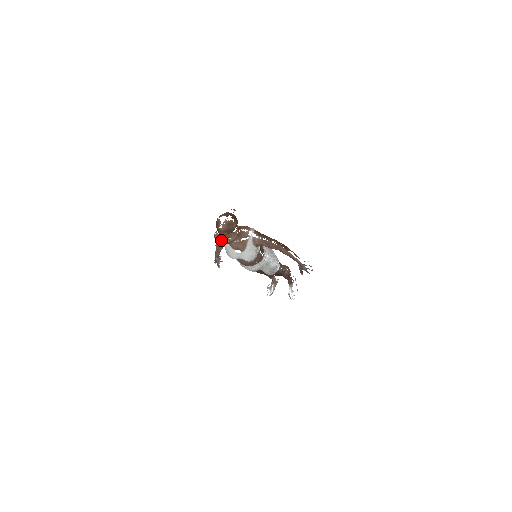
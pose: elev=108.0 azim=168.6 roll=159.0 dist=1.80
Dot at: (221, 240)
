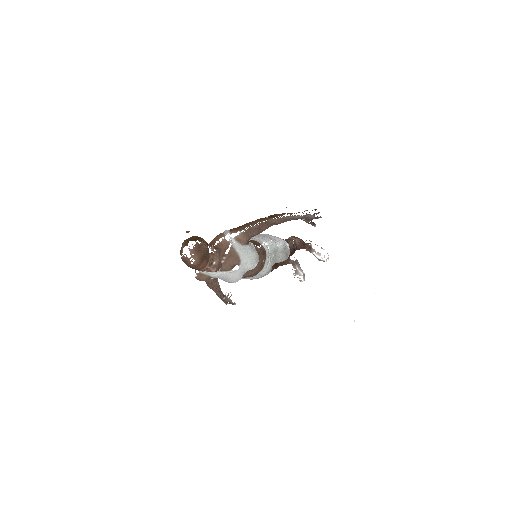
Dot at: (208, 276)
